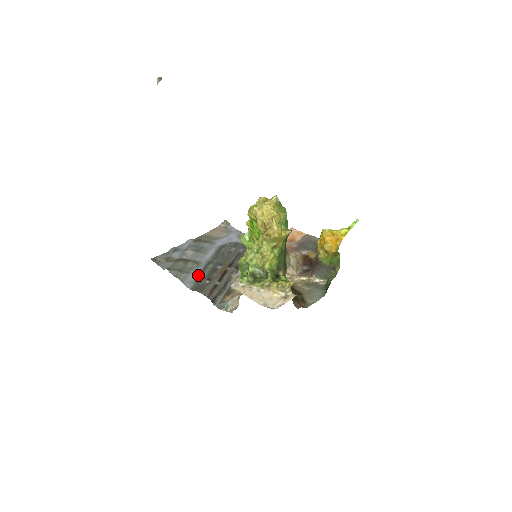
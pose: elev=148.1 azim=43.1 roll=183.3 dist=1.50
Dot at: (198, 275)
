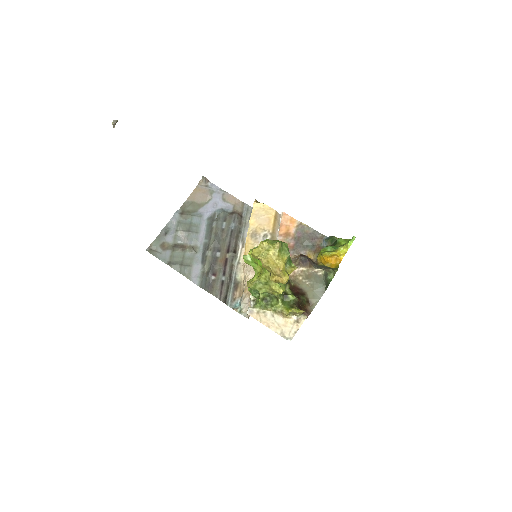
Dot at: (200, 266)
